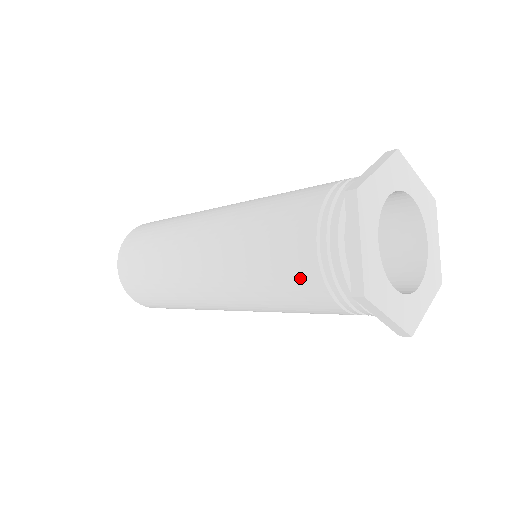
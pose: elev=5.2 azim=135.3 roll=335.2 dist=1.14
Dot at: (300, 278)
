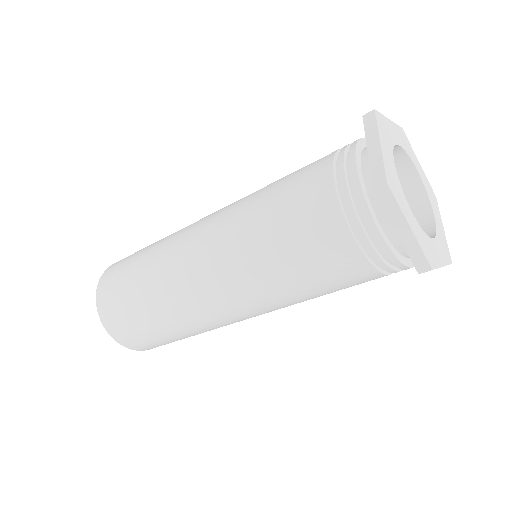
Dot at: (313, 210)
